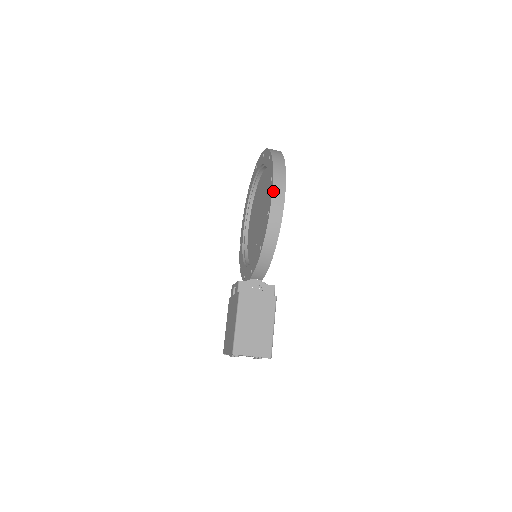
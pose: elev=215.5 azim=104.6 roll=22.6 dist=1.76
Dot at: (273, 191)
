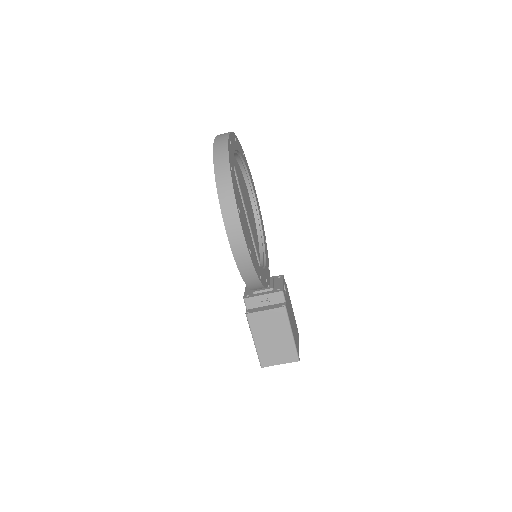
Dot at: (228, 235)
